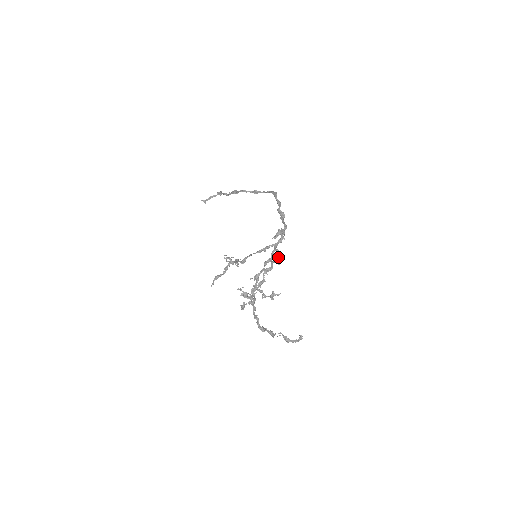
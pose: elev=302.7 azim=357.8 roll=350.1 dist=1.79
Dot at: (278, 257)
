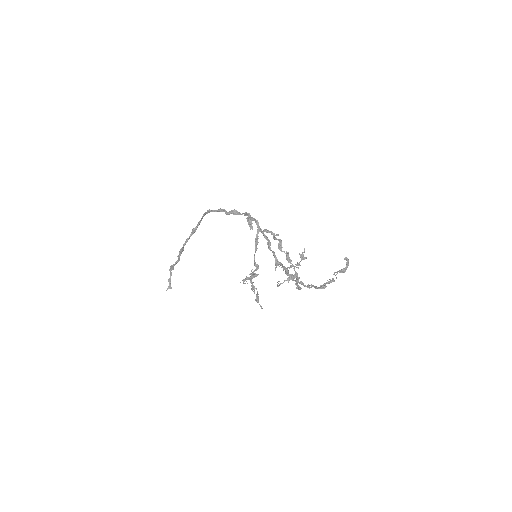
Dot at: (272, 232)
